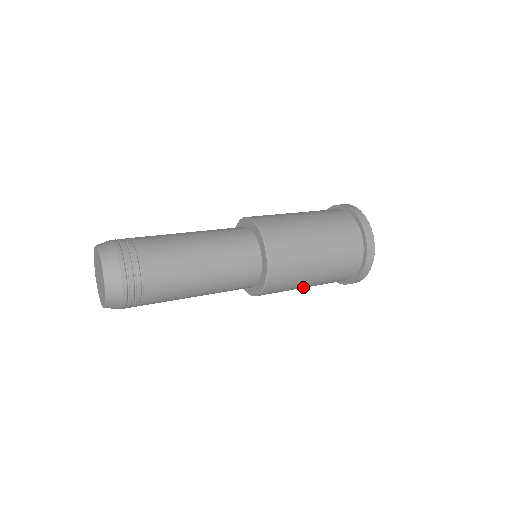
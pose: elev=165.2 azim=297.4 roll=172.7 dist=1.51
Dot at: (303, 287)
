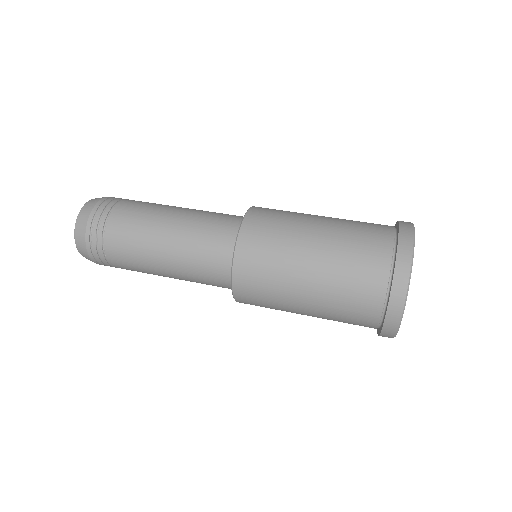
Dot at: (300, 306)
